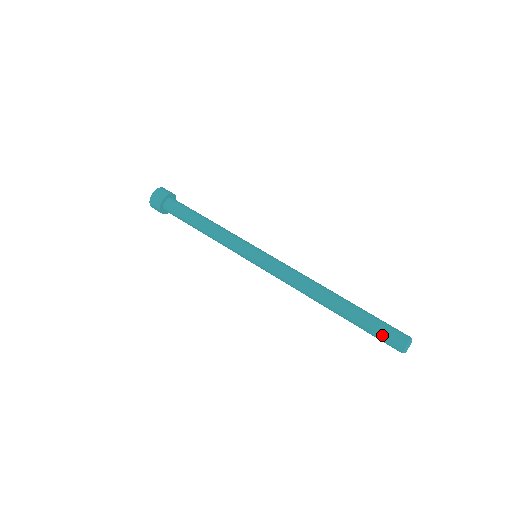
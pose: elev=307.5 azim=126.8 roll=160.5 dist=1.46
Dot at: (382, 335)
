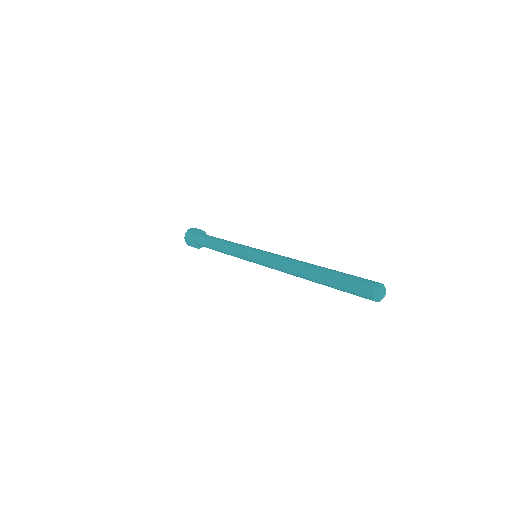
Dot at: (359, 277)
